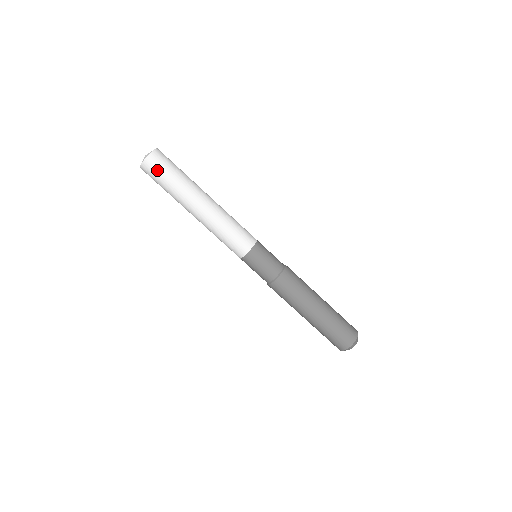
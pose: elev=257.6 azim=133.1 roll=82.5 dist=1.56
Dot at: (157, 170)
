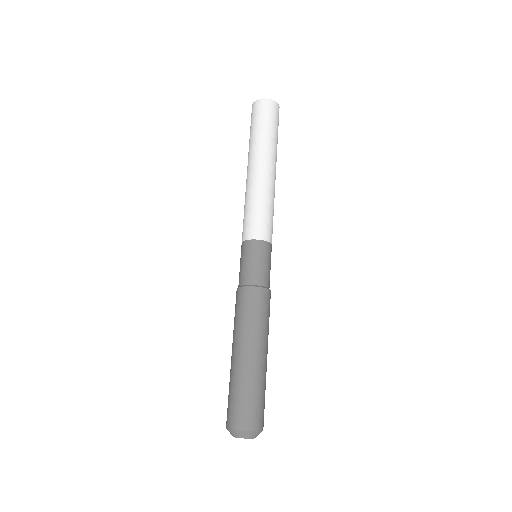
Dot at: (273, 115)
